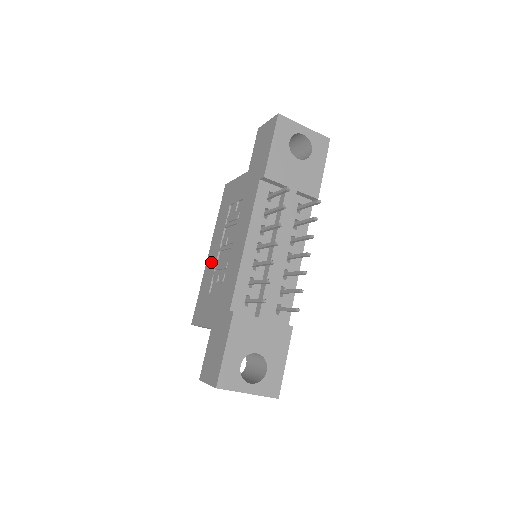
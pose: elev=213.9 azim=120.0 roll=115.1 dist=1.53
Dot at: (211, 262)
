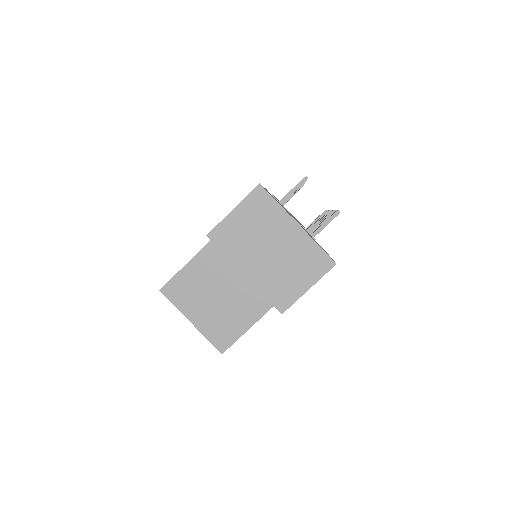
Dot at: occluded
